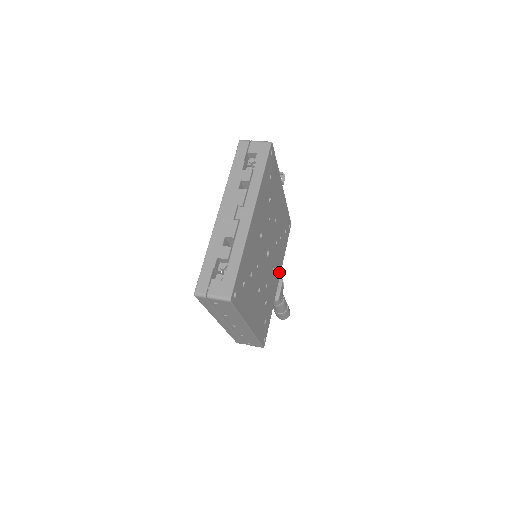
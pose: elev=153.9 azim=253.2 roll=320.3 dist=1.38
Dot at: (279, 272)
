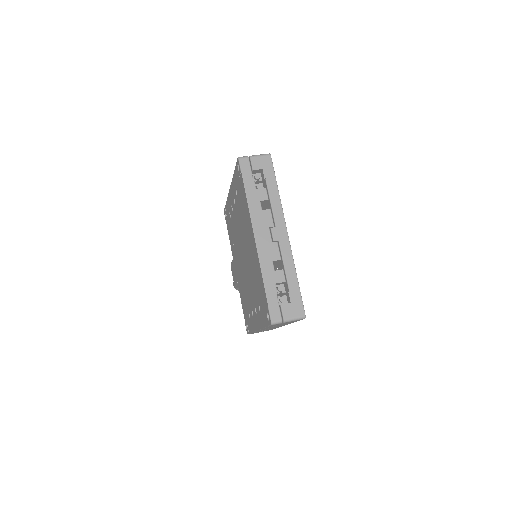
Dot at: occluded
